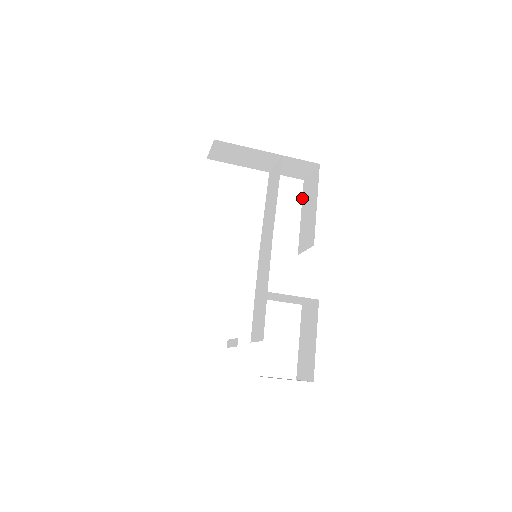
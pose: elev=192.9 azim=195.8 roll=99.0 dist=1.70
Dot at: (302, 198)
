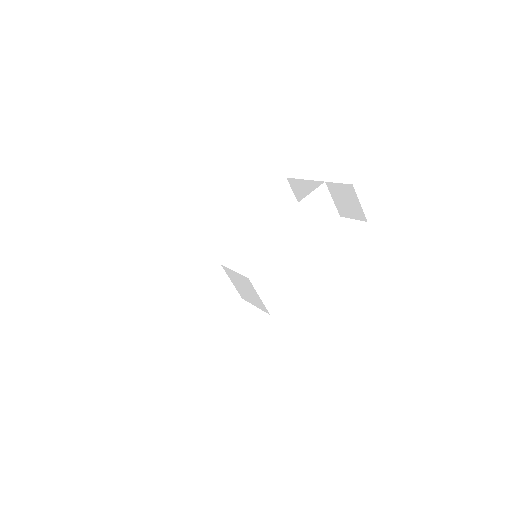
Dot at: occluded
